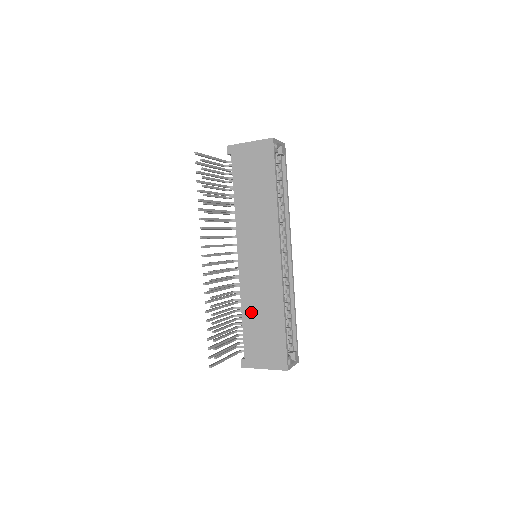
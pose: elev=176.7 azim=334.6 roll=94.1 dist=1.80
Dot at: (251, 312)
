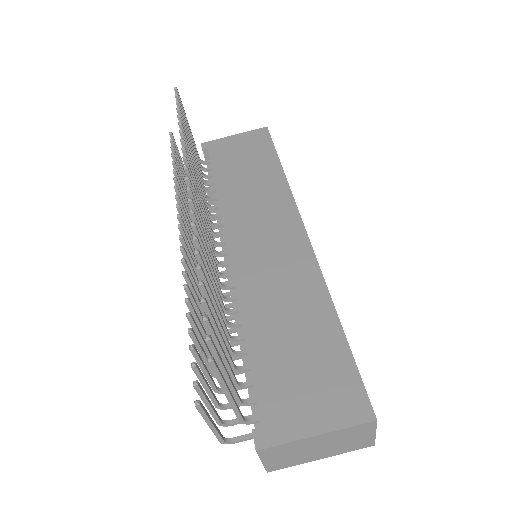
Dot at: (264, 325)
